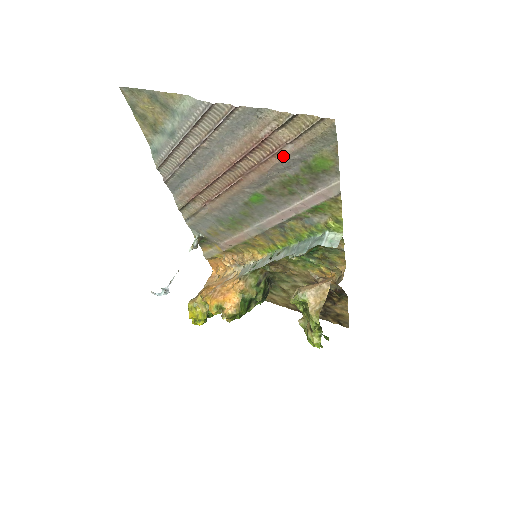
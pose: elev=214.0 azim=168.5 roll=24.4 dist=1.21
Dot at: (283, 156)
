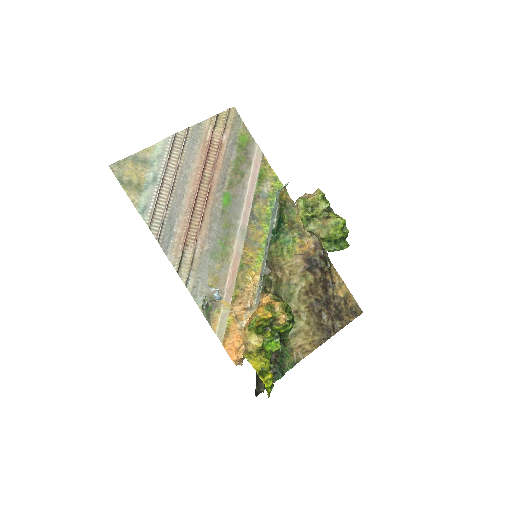
Dot at: (224, 146)
